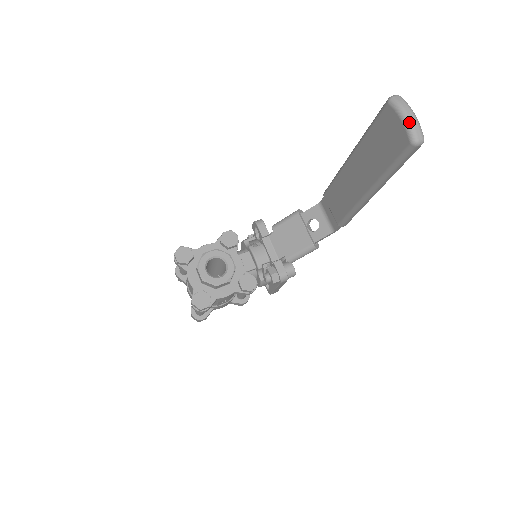
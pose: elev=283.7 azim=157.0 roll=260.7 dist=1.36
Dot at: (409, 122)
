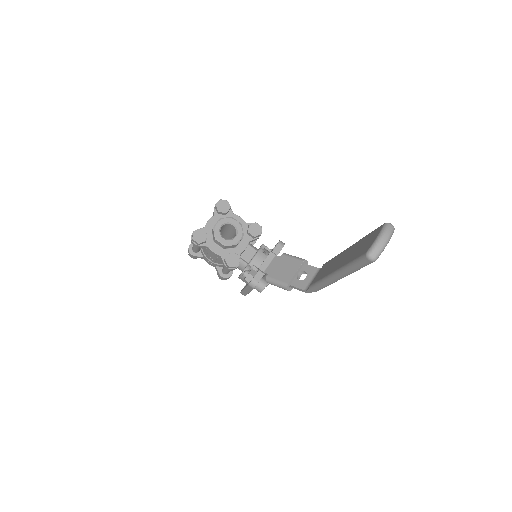
Dot at: (378, 241)
